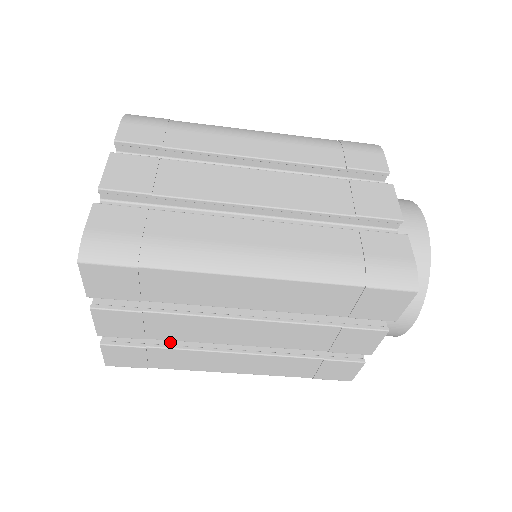
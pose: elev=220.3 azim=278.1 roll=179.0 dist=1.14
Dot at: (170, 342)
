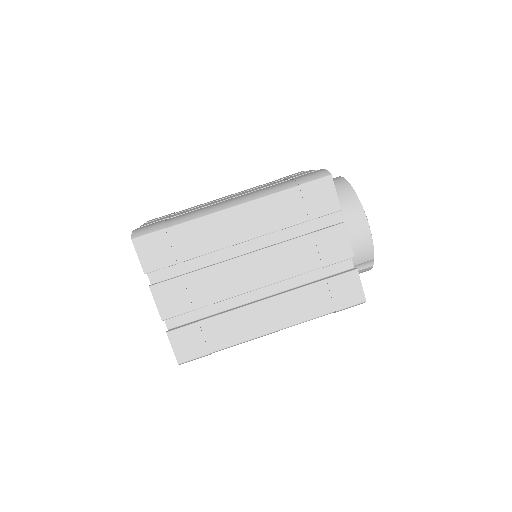
Dot at: (215, 315)
